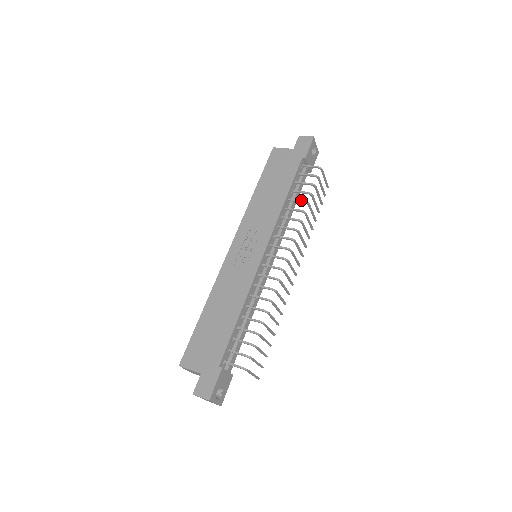
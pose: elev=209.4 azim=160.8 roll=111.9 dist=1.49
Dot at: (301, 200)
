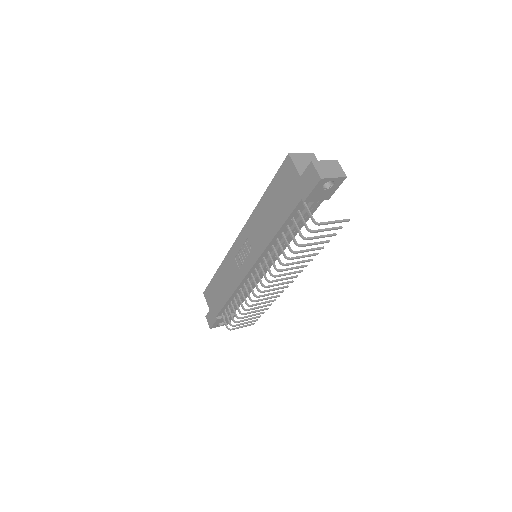
Dot at: (288, 245)
